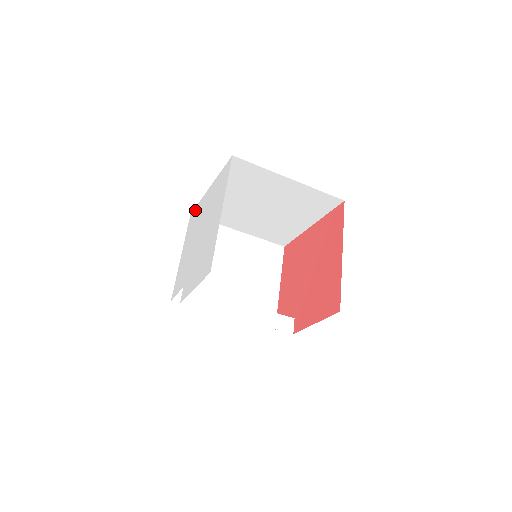
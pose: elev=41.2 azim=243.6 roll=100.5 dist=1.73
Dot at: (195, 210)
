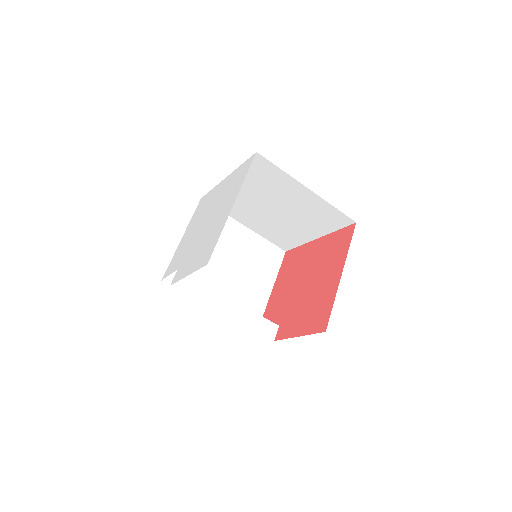
Dot at: (207, 195)
